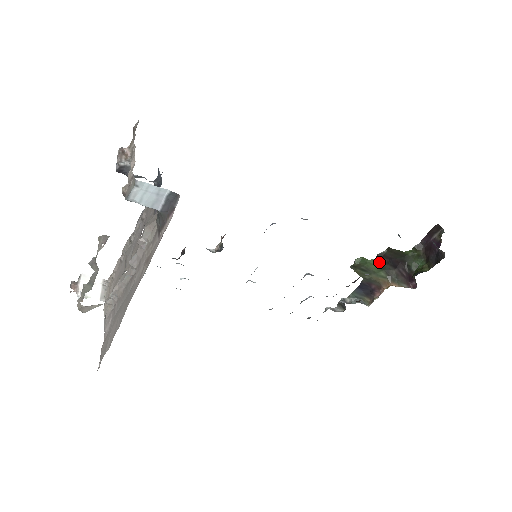
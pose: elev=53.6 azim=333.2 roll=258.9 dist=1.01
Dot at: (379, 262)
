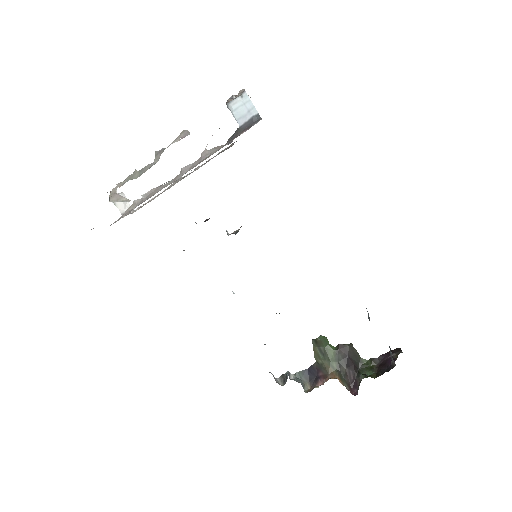
Dot at: (337, 351)
